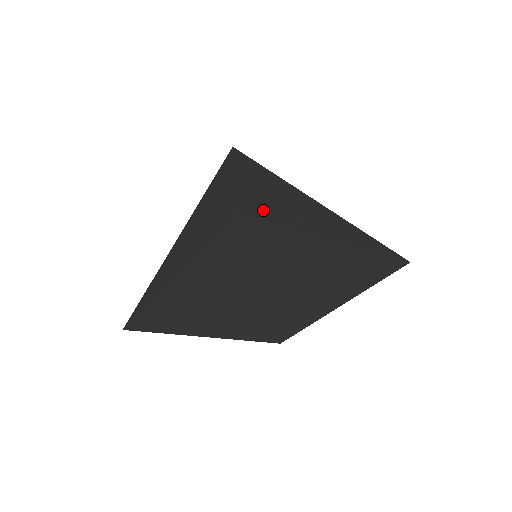
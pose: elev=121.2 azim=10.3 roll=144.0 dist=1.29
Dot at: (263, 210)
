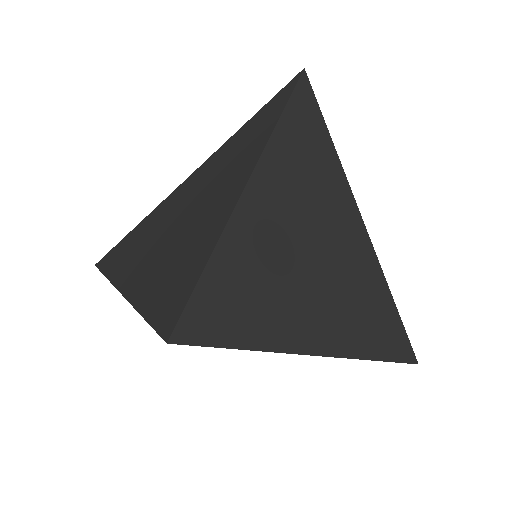
Dot at: (227, 311)
